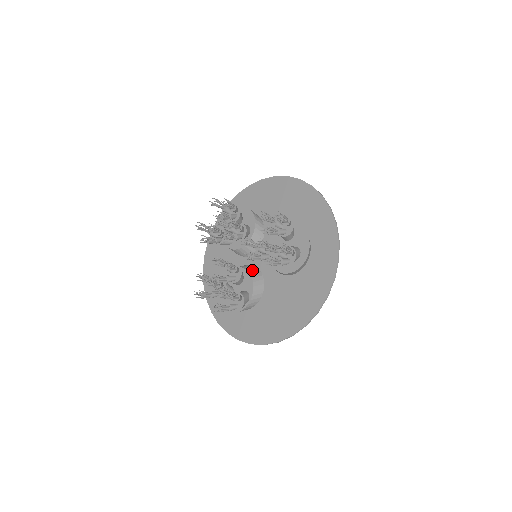
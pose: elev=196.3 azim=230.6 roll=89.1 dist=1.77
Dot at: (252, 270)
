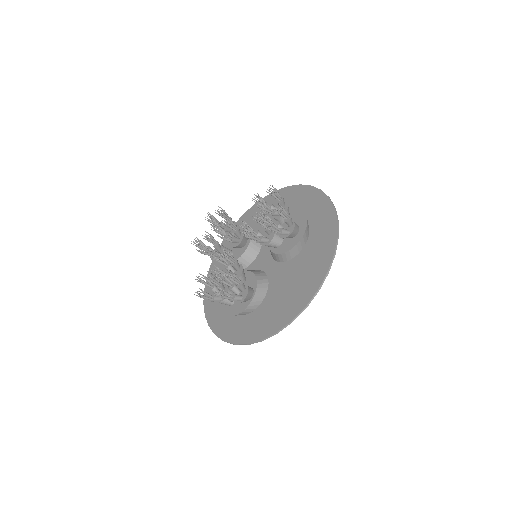
Dot at: (254, 270)
